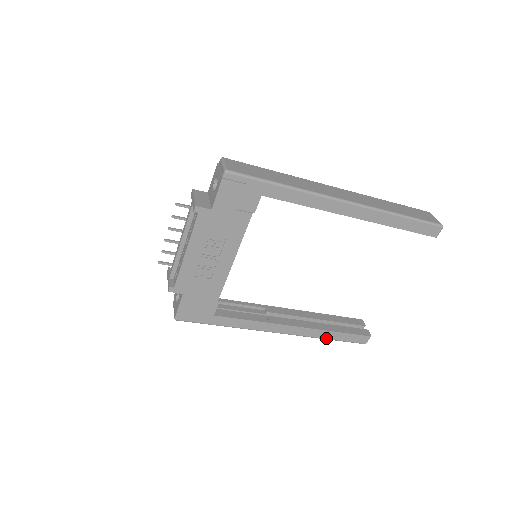
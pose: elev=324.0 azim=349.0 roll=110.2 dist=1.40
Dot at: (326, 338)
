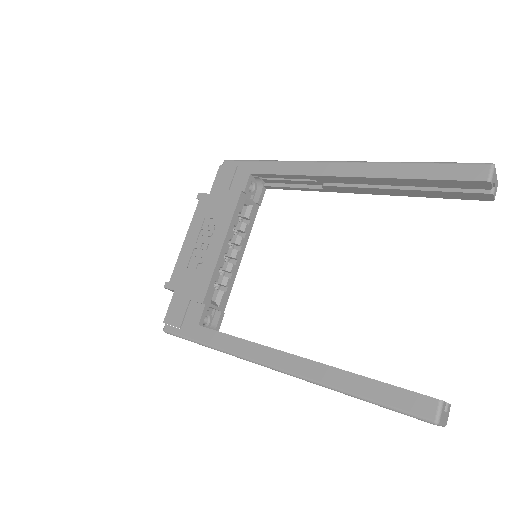
Dot at: (348, 390)
